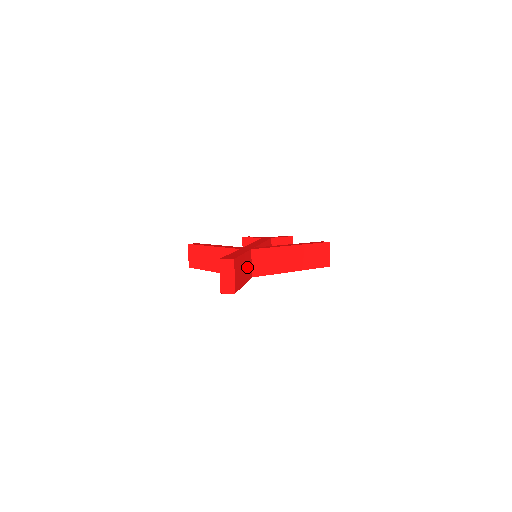
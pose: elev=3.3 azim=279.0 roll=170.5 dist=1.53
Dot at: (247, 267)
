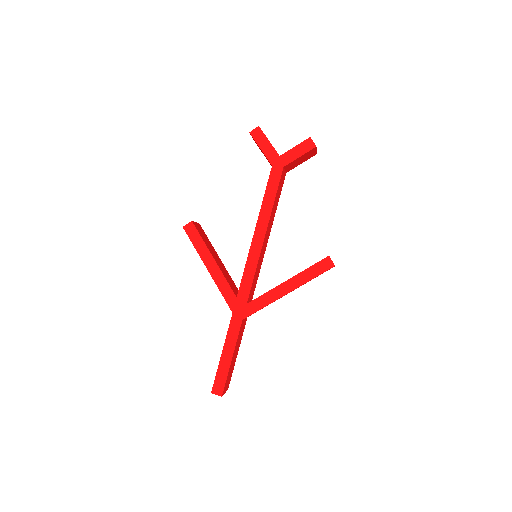
Dot at: (239, 340)
